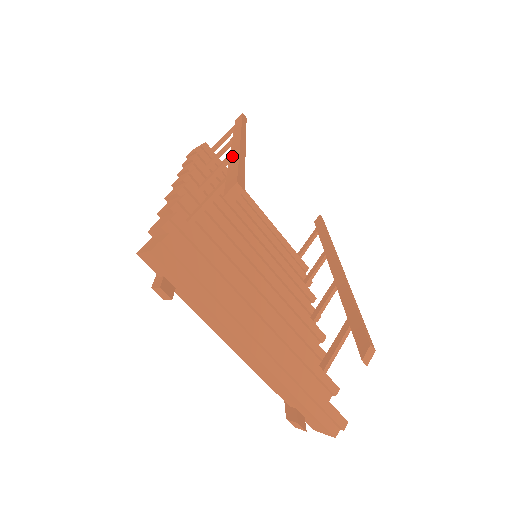
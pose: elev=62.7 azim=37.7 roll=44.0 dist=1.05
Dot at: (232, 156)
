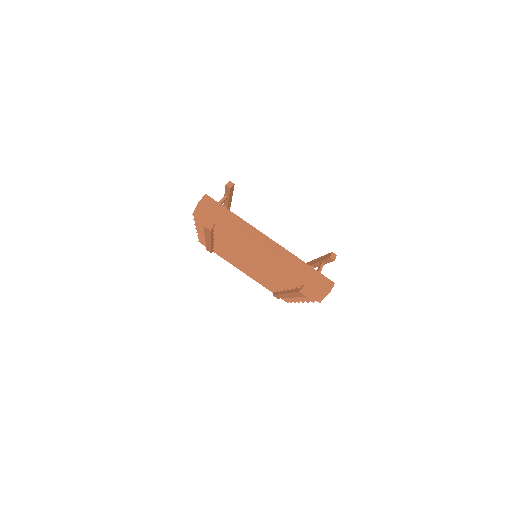
Dot at: occluded
